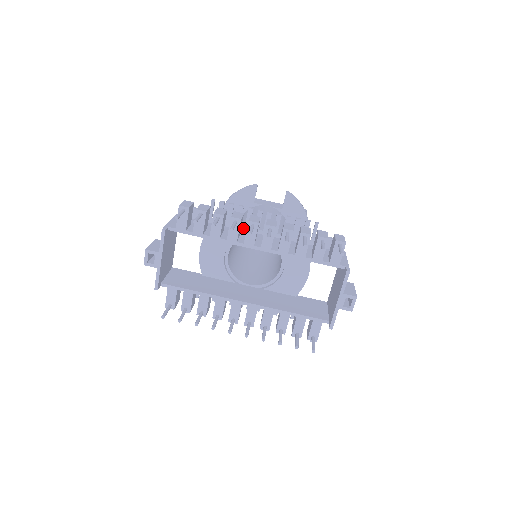
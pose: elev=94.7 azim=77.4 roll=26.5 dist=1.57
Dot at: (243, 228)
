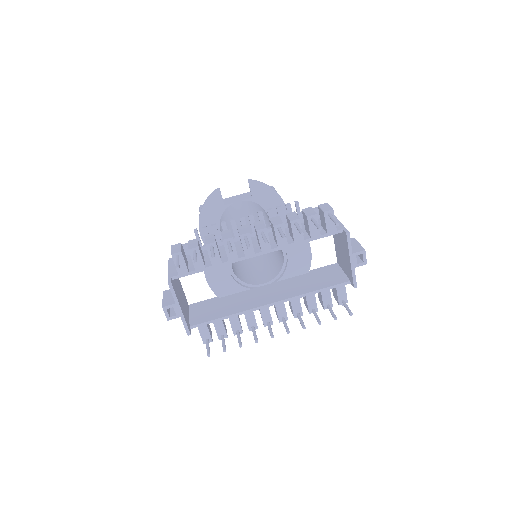
Dot at: (234, 240)
